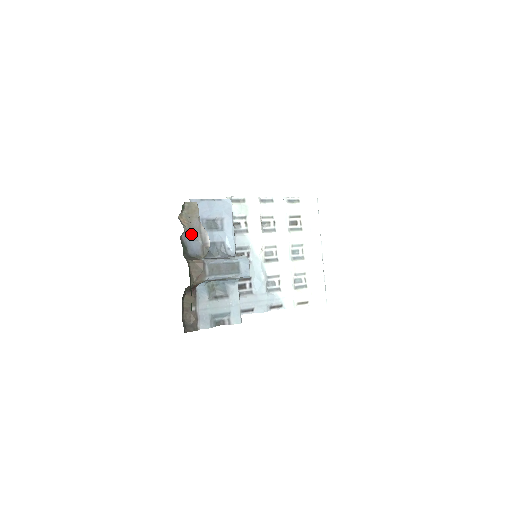
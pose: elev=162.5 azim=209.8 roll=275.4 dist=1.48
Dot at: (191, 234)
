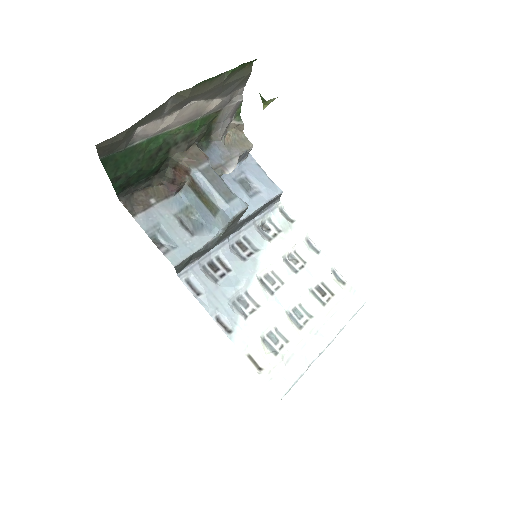
Dot at: (223, 151)
